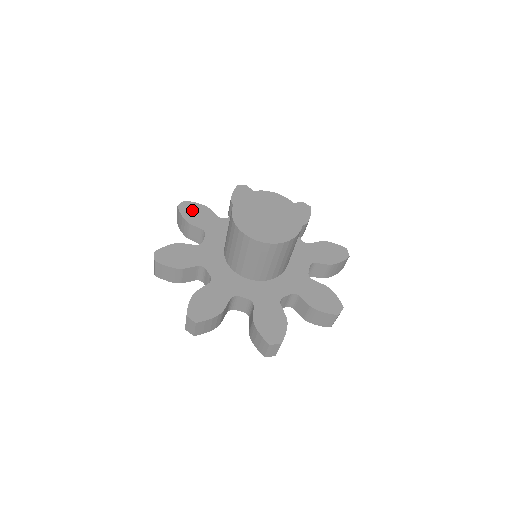
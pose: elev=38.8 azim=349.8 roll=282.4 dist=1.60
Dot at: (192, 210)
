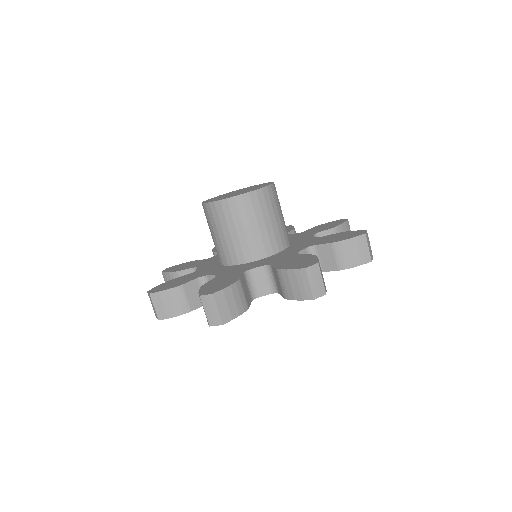
Dot at: (177, 267)
